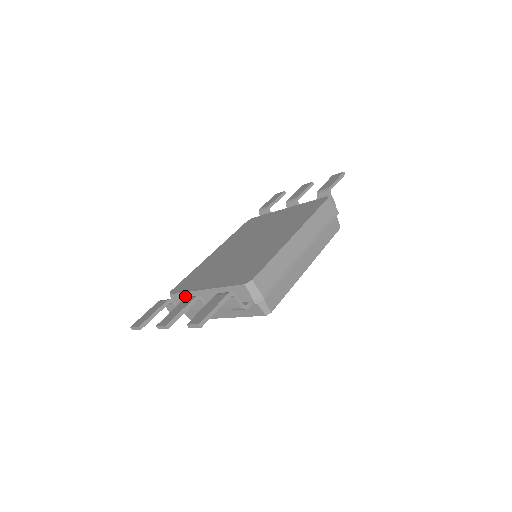
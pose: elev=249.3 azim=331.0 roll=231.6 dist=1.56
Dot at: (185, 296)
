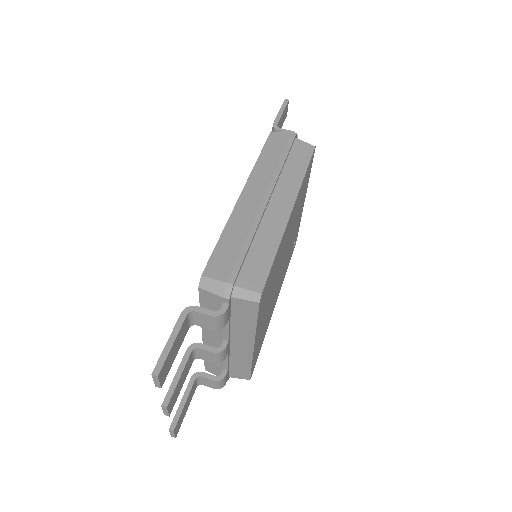
Dot at: occluded
